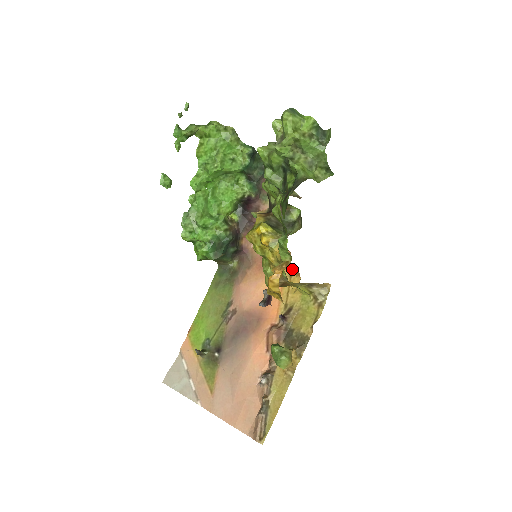
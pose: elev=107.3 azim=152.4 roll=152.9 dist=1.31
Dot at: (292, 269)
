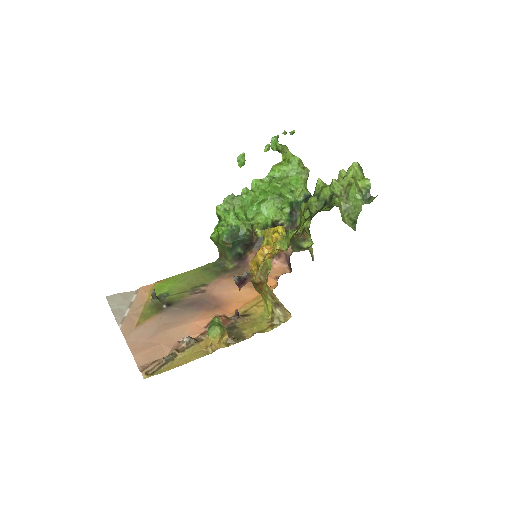
Dot at: occluded
